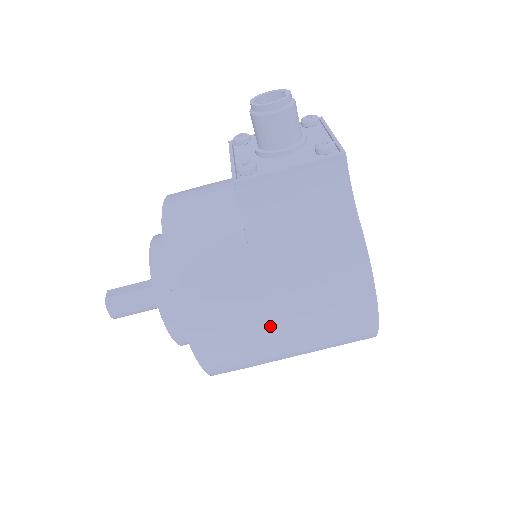
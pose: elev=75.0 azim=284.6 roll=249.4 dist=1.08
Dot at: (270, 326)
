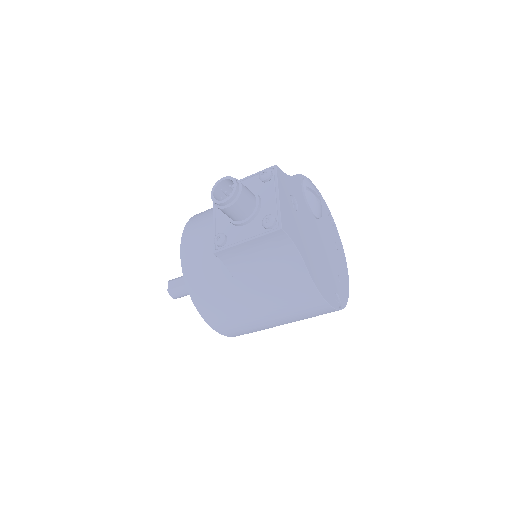
Dot at: (263, 321)
